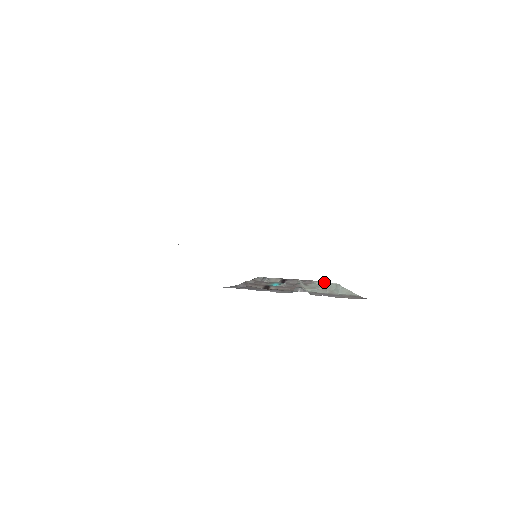
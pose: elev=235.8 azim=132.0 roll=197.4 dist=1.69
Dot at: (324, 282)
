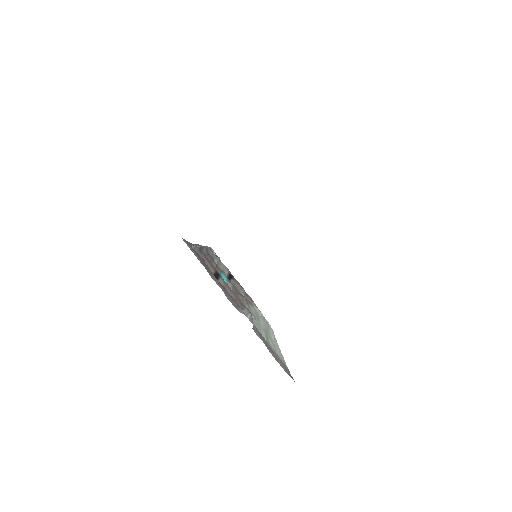
Dot at: (262, 314)
